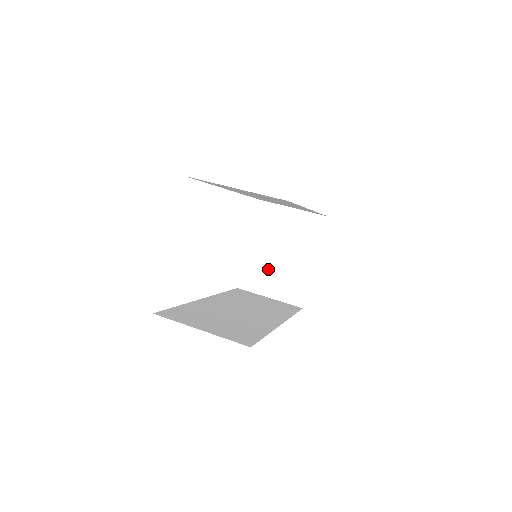
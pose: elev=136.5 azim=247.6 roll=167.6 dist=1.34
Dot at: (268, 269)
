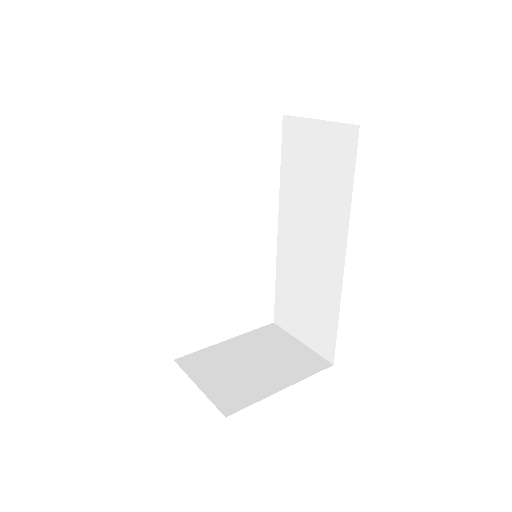
Dot at: (225, 365)
